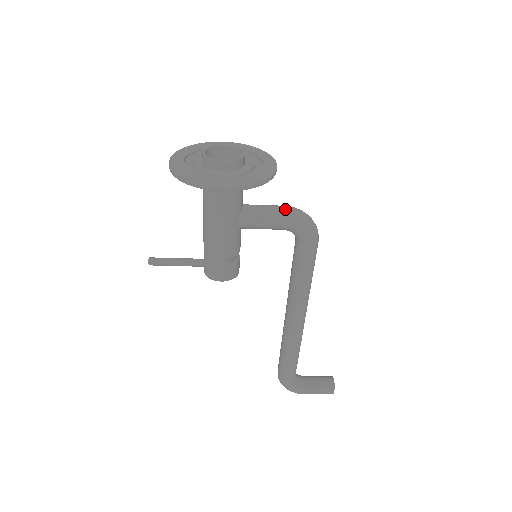
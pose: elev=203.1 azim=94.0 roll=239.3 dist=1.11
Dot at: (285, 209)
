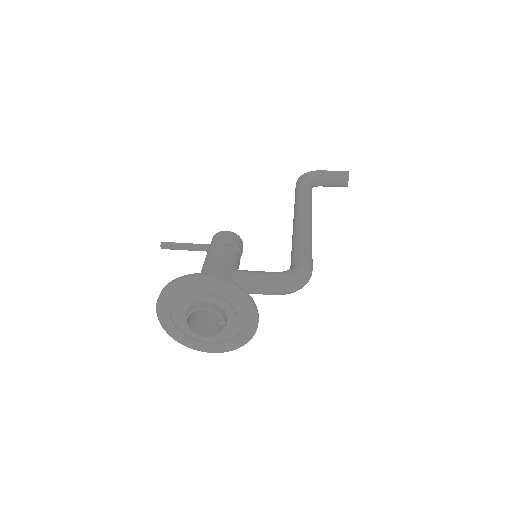
Dot at: (274, 293)
